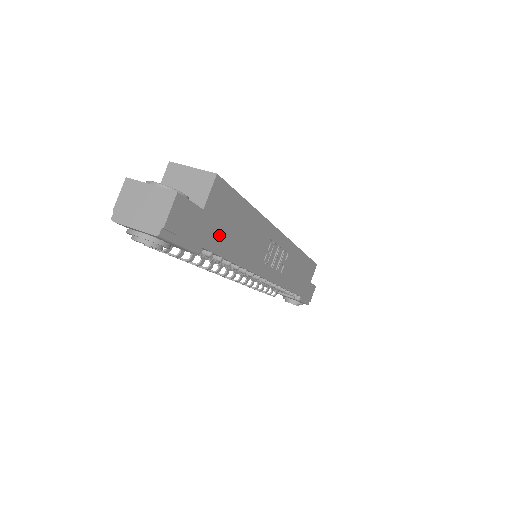
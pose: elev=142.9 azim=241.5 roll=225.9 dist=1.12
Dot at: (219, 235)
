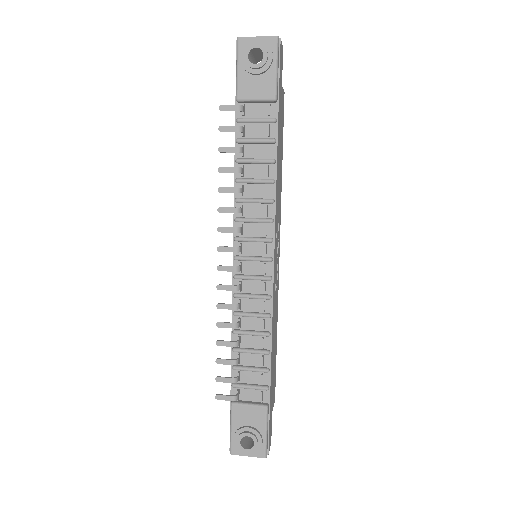
Dot at: (279, 121)
